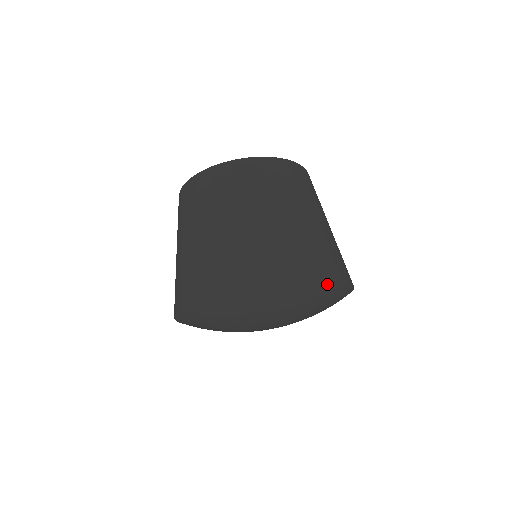
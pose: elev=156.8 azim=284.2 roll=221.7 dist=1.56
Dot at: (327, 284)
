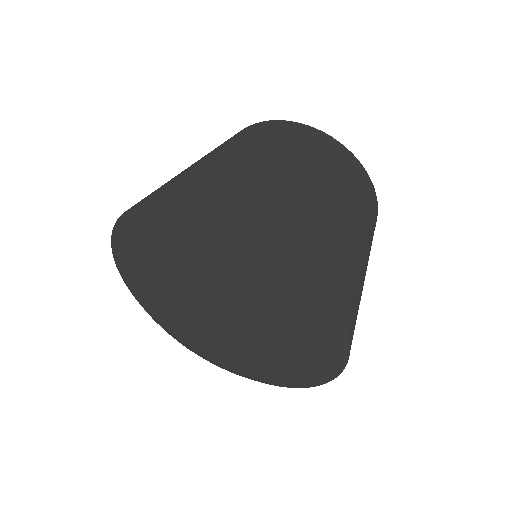
Dot at: (203, 220)
